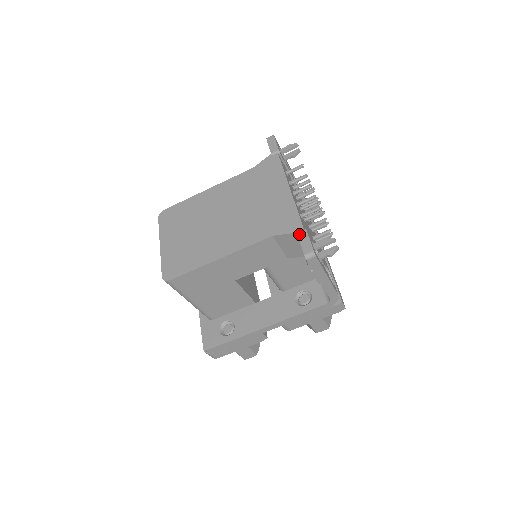
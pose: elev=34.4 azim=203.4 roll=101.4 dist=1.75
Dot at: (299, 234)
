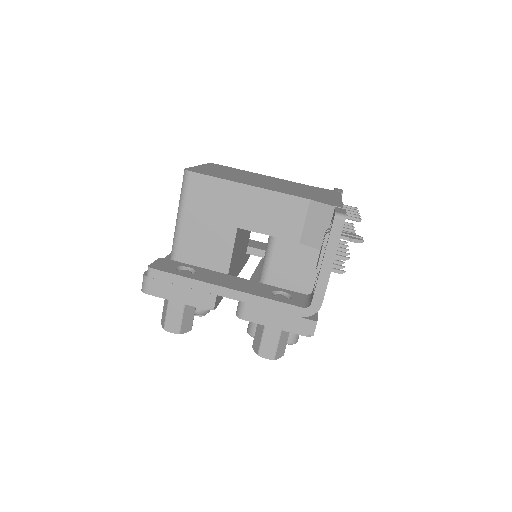
Dot at: (337, 207)
